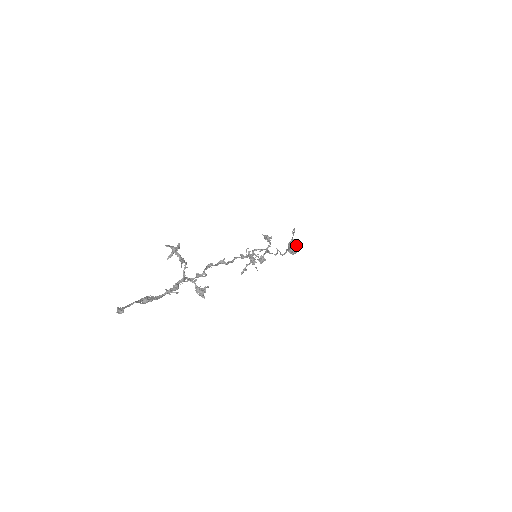
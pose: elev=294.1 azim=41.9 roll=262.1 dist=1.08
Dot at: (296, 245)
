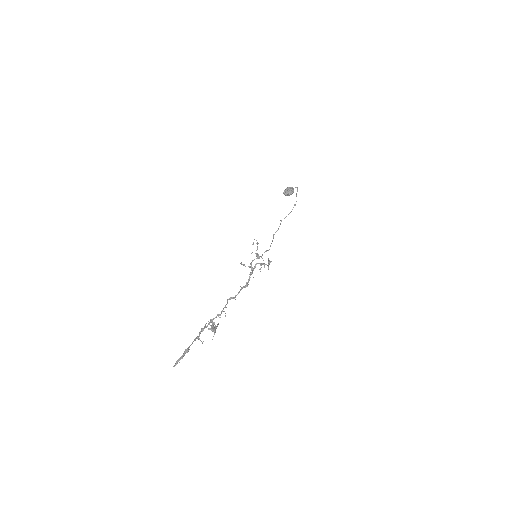
Dot at: (291, 194)
